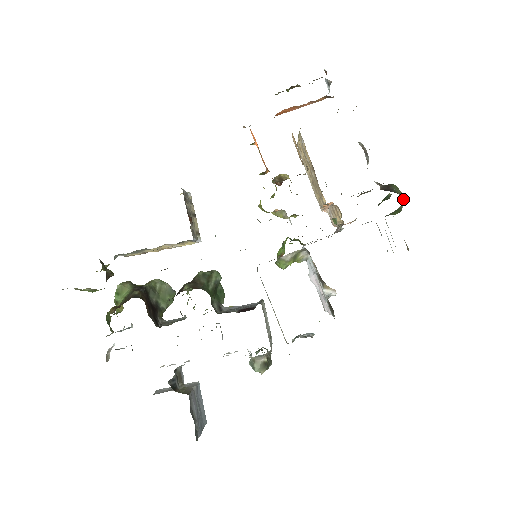
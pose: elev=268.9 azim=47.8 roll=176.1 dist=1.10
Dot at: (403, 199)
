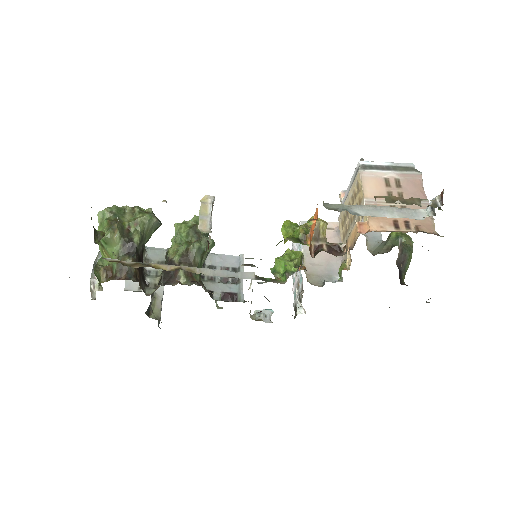
Dot at: occluded
